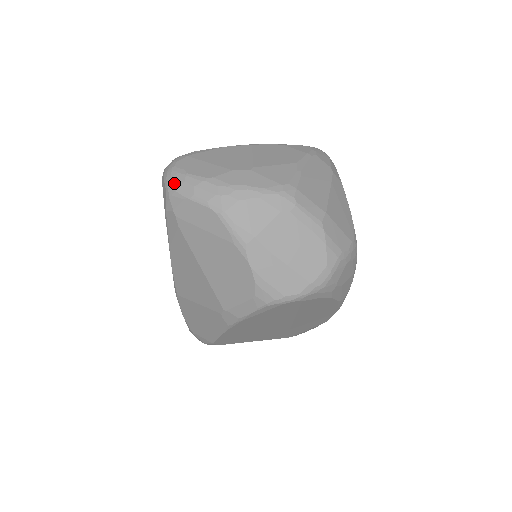
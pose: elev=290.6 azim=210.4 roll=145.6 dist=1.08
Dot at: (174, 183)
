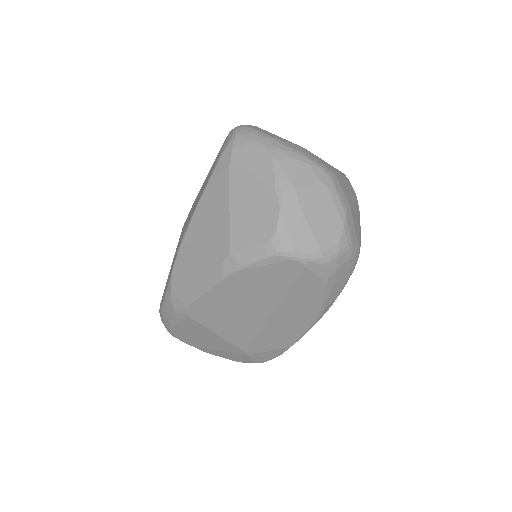
Dot at: (243, 132)
